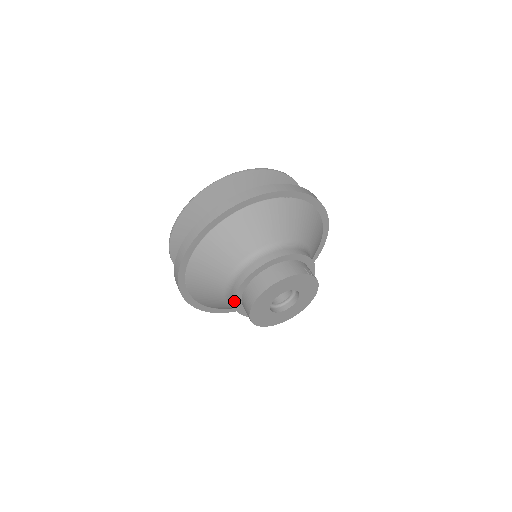
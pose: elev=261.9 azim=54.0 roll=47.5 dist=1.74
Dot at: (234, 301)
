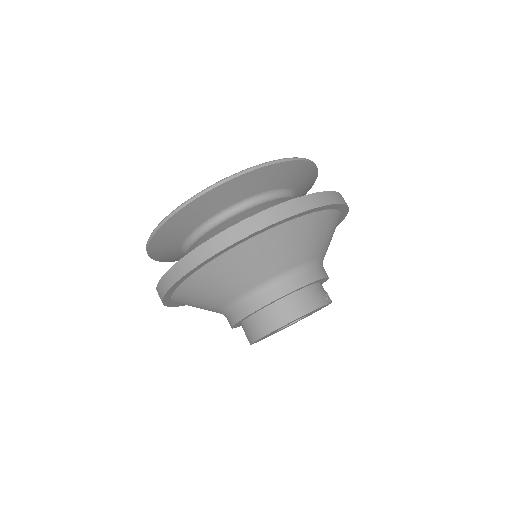
Dot at: (232, 327)
